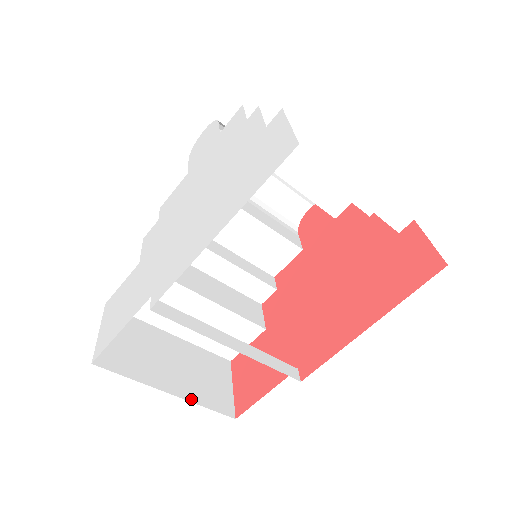
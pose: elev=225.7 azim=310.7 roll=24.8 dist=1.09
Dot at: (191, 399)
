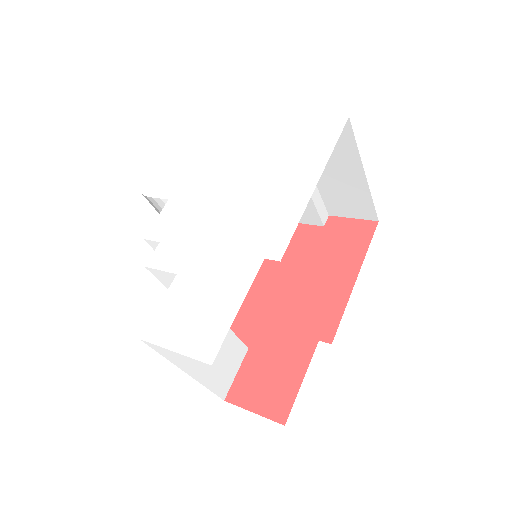
Dot at: occluded
